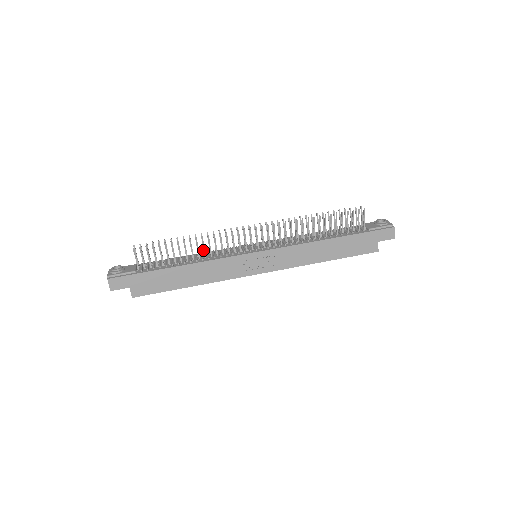
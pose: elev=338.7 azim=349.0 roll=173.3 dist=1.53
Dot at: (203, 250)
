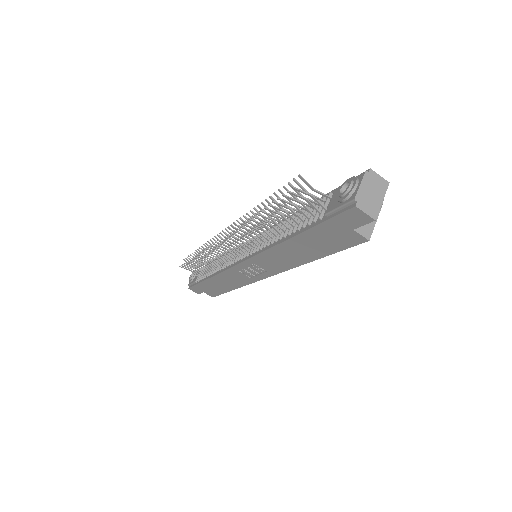
Dot at: occluded
